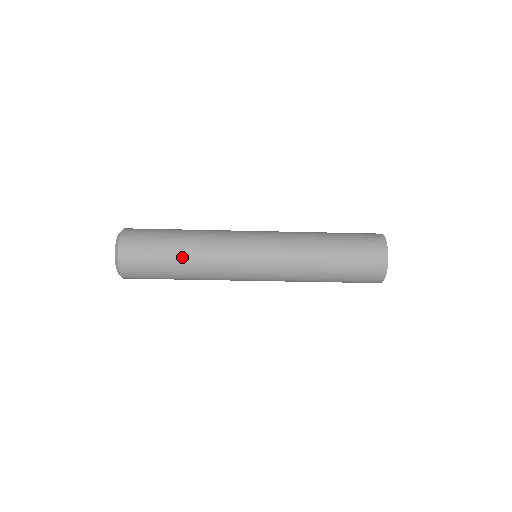
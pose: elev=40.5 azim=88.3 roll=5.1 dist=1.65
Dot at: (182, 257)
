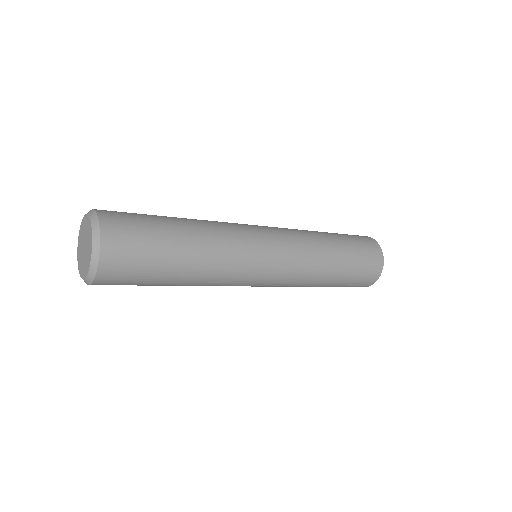
Dot at: occluded
